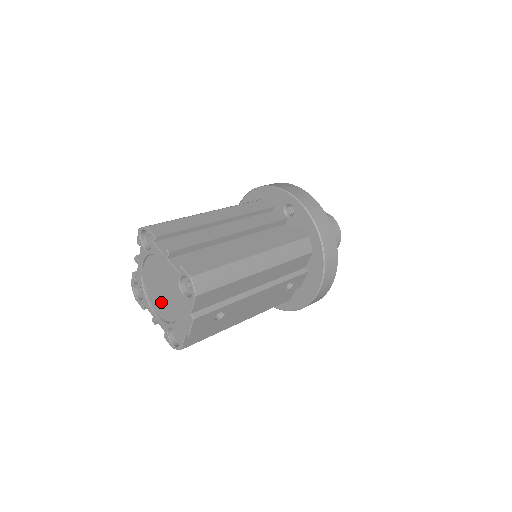
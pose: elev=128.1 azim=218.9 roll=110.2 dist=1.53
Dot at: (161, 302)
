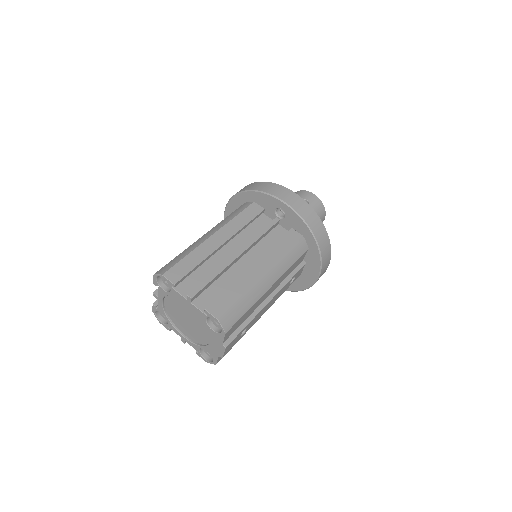
Dot at: (188, 329)
